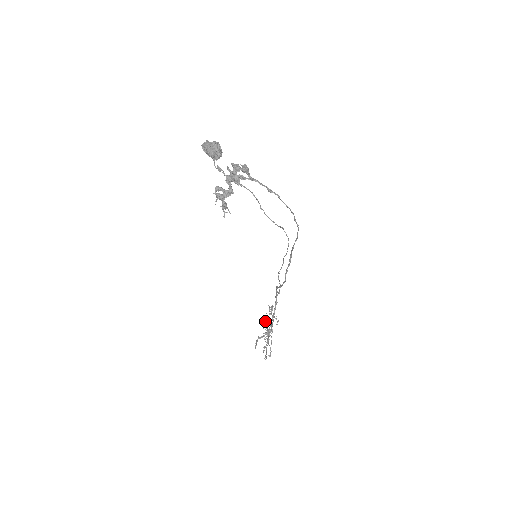
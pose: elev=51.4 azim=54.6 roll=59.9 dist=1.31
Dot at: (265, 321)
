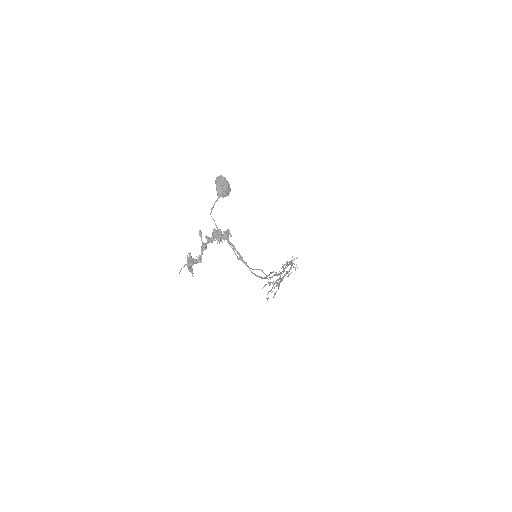
Dot at: occluded
